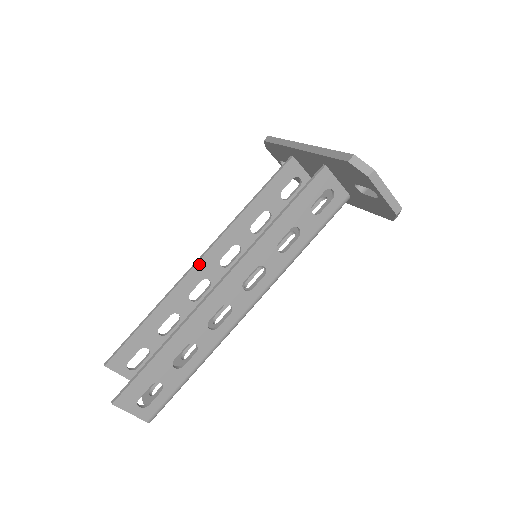
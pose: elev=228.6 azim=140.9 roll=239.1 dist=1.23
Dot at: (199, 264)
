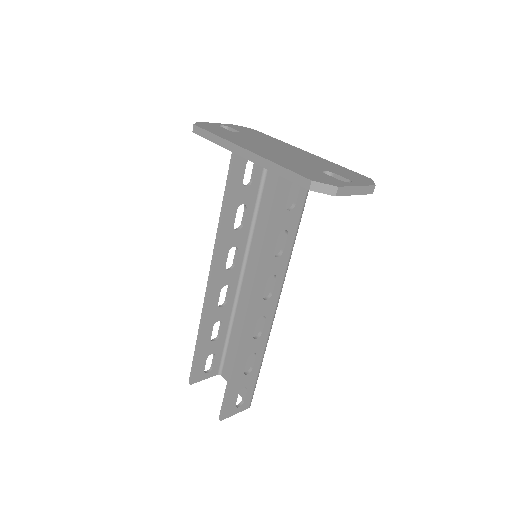
Dot at: (211, 284)
